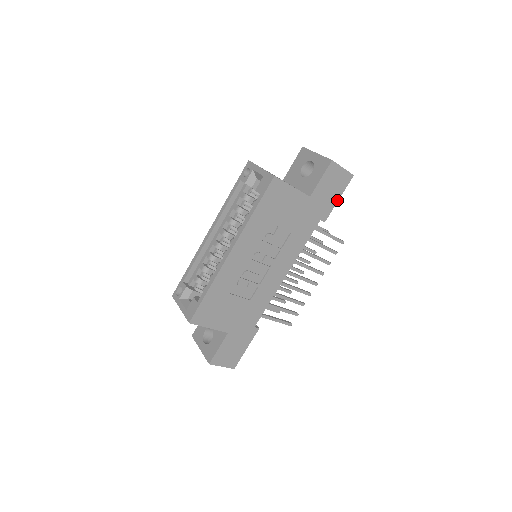
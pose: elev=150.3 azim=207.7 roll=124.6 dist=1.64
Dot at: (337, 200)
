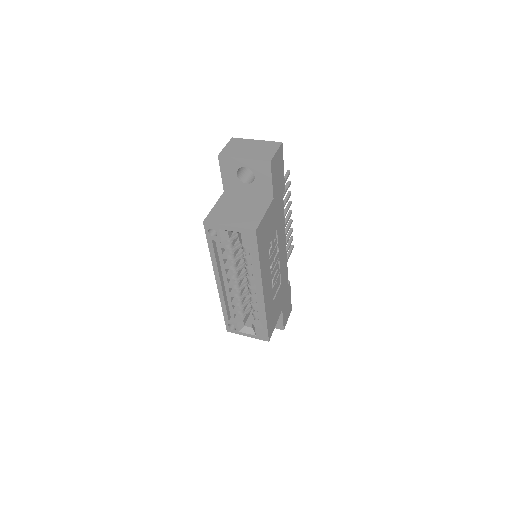
Dot at: (283, 170)
